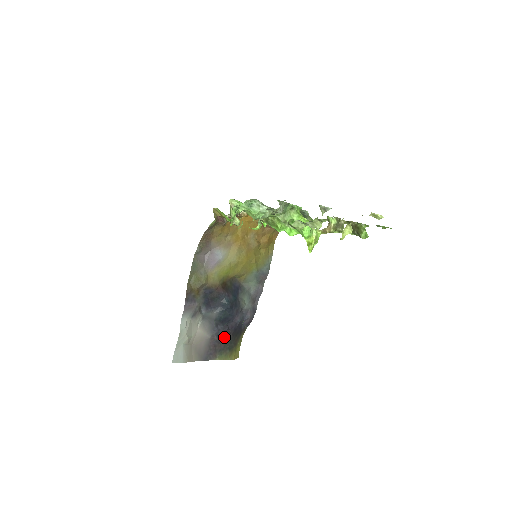
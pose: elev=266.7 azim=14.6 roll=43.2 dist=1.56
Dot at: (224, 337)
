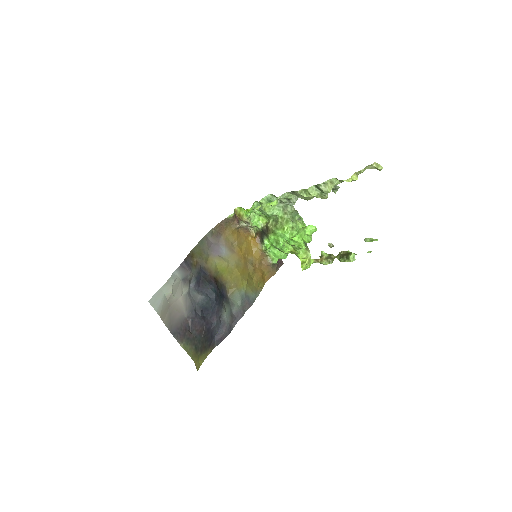
Dot at: (197, 328)
